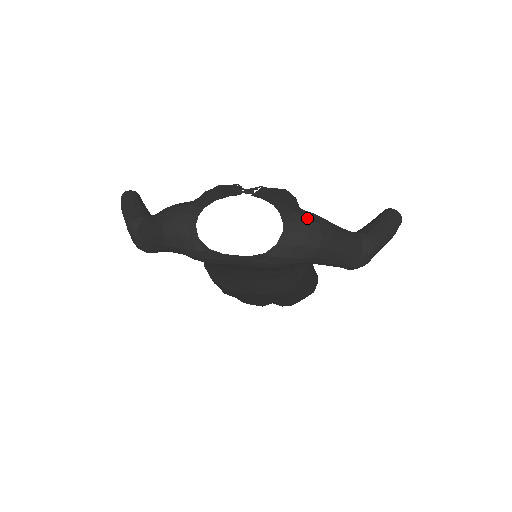
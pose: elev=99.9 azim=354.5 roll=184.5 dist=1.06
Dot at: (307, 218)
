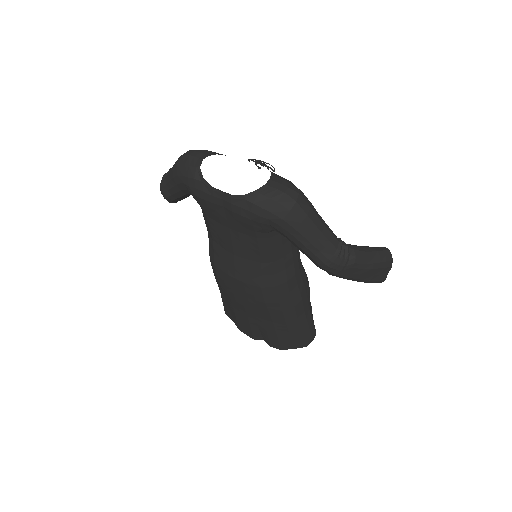
Dot at: (291, 186)
